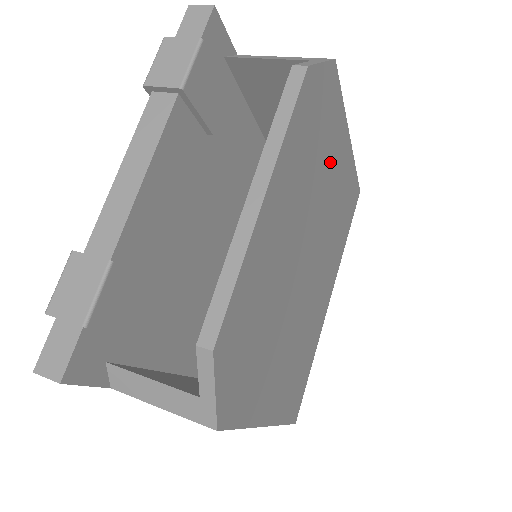
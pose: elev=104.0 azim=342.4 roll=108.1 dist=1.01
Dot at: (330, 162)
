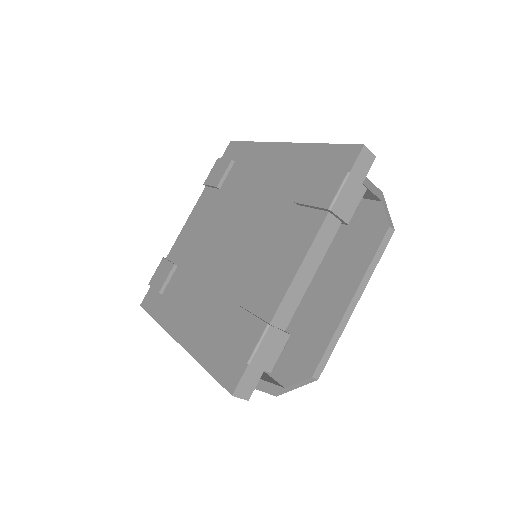
Dot at: occluded
